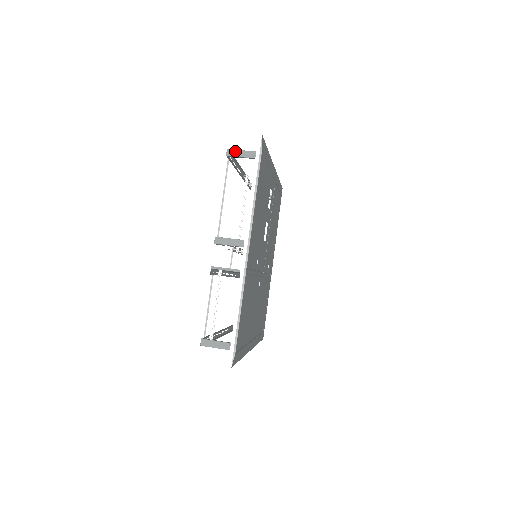
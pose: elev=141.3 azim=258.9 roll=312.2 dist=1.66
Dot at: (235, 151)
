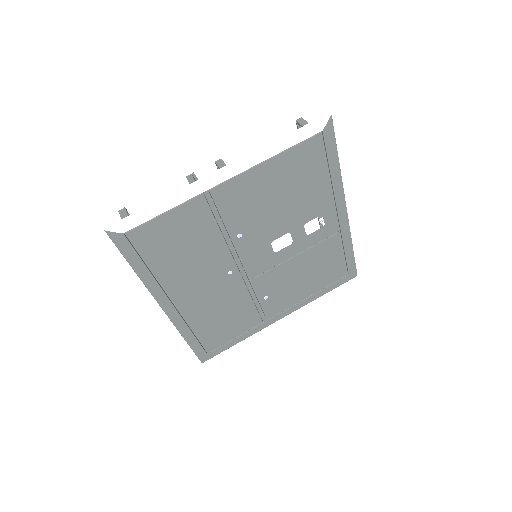
Dot at: (305, 121)
